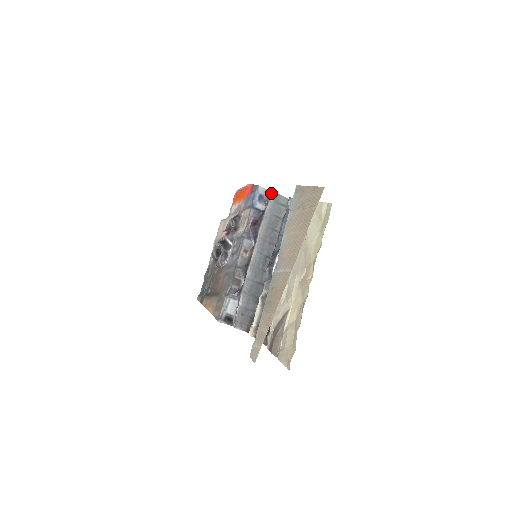
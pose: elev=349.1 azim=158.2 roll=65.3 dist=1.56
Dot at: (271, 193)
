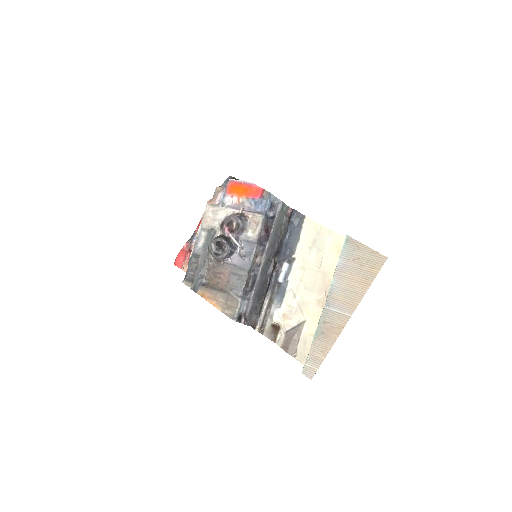
Dot at: (279, 201)
